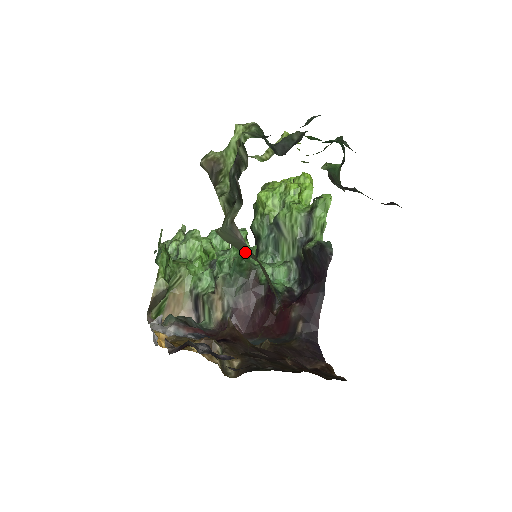
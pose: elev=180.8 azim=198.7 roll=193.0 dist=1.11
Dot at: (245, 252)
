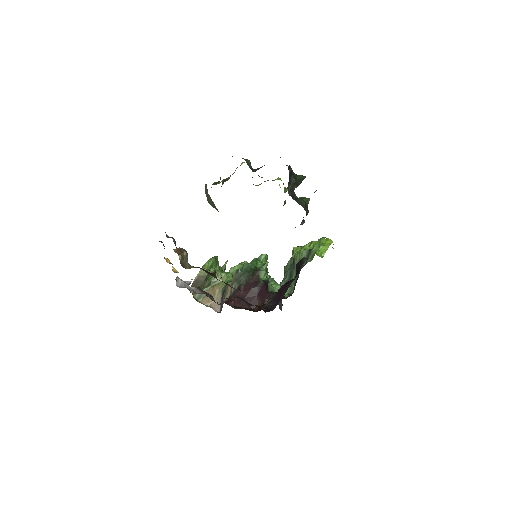
Dot at: (214, 207)
